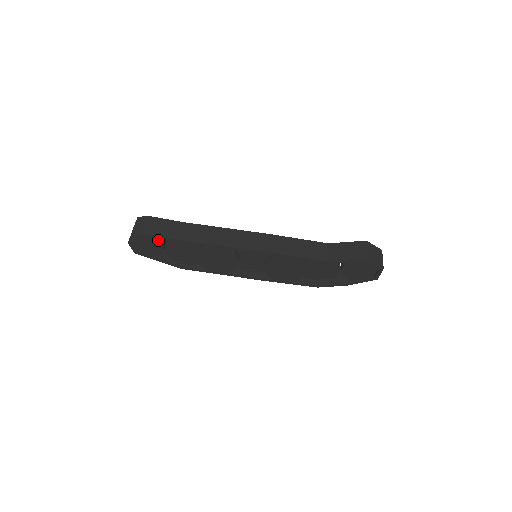
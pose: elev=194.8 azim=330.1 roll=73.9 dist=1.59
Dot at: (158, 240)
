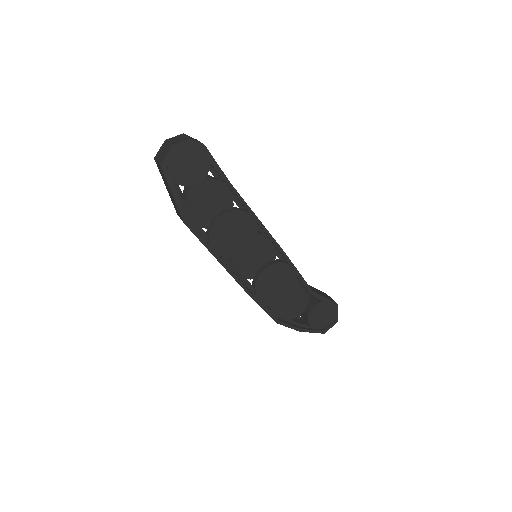
Dot at: (209, 167)
